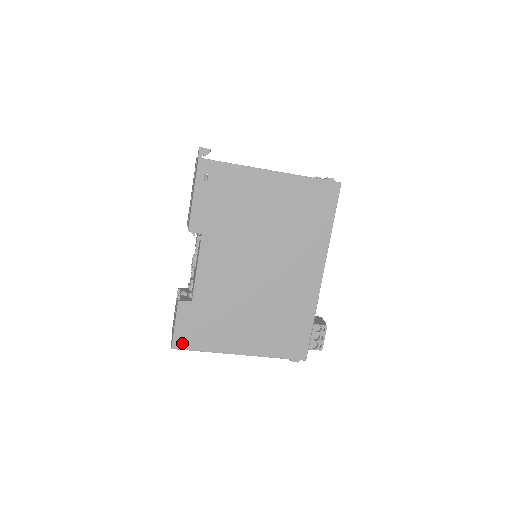
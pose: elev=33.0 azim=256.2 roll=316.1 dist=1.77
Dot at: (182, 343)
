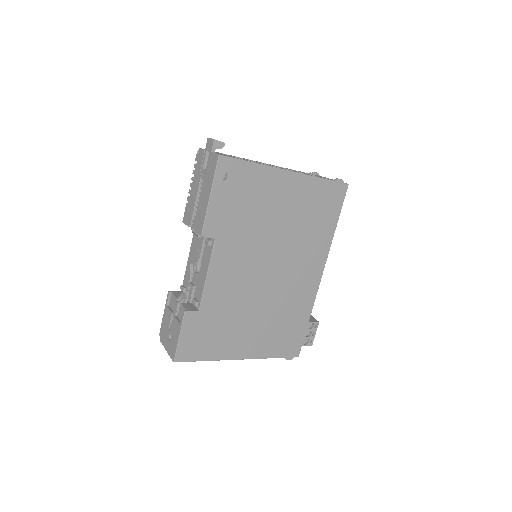
Dot at: (185, 355)
